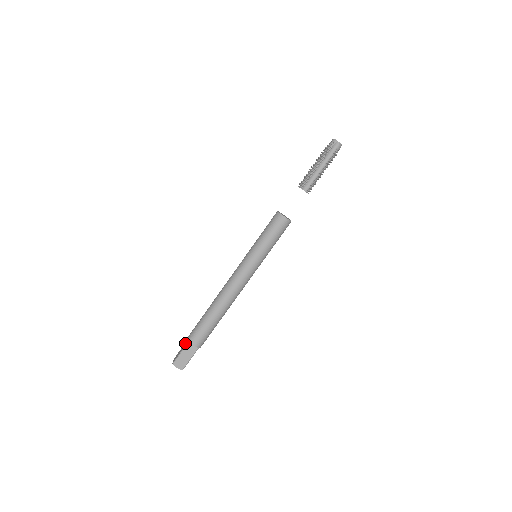
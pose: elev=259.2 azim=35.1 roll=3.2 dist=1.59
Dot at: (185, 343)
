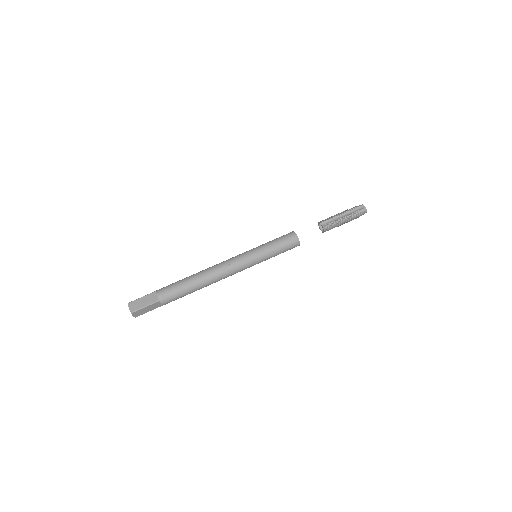
Dot at: occluded
